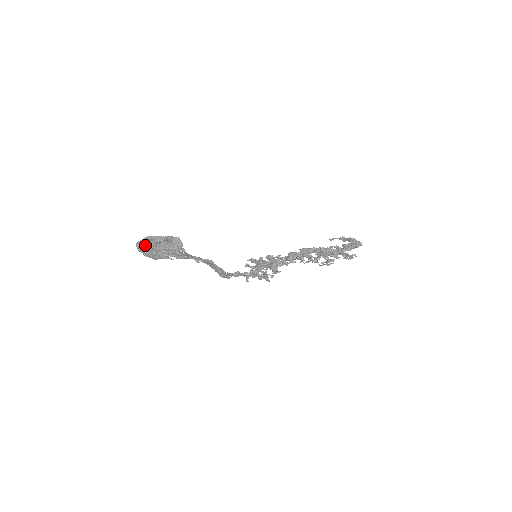
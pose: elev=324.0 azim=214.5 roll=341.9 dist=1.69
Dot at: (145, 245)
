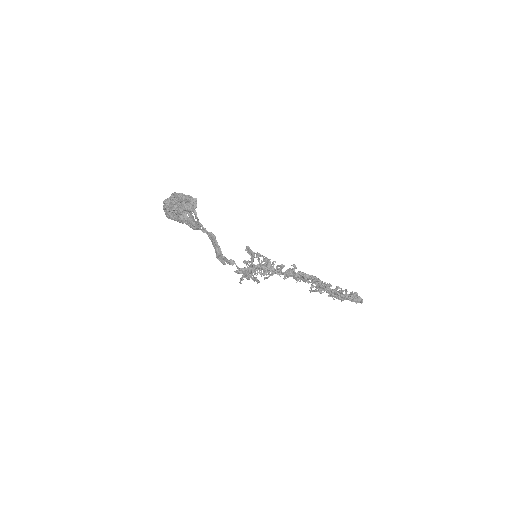
Dot at: (169, 201)
